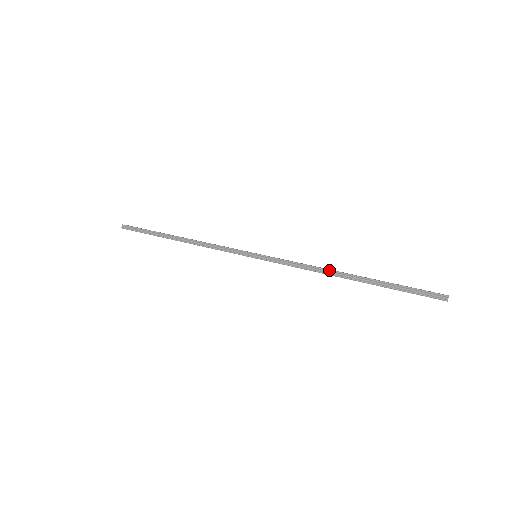
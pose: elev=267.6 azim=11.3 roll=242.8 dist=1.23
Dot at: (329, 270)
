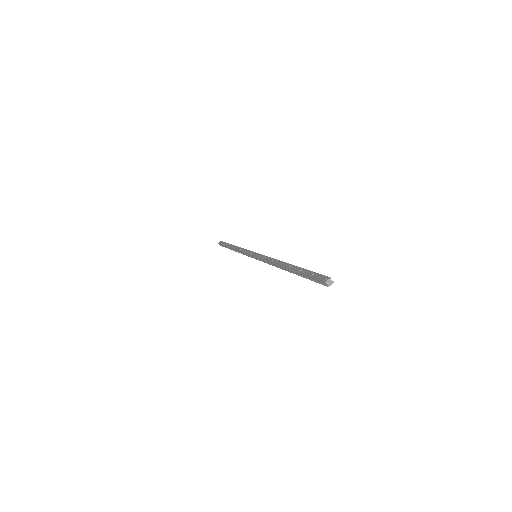
Dot at: (277, 265)
